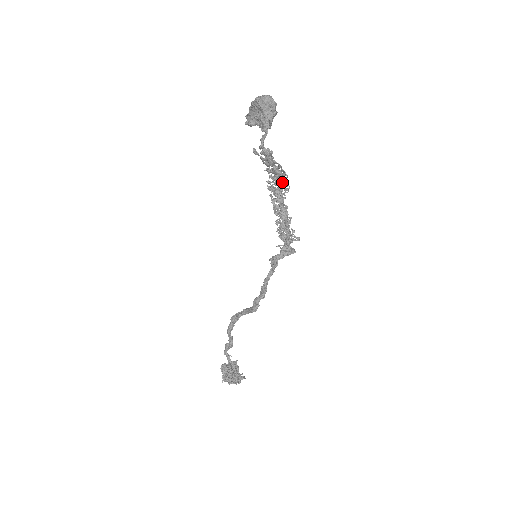
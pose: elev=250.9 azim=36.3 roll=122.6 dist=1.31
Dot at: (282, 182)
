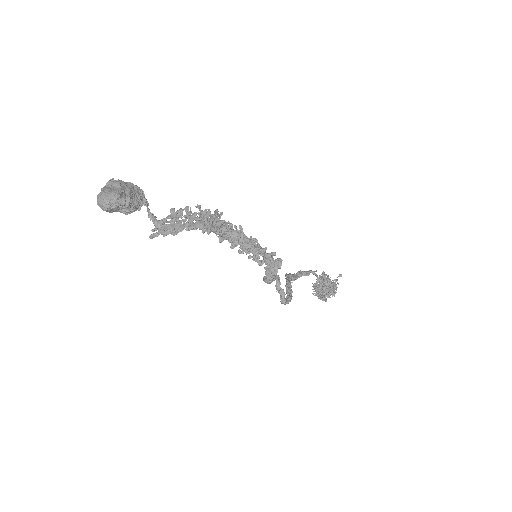
Dot at: occluded
